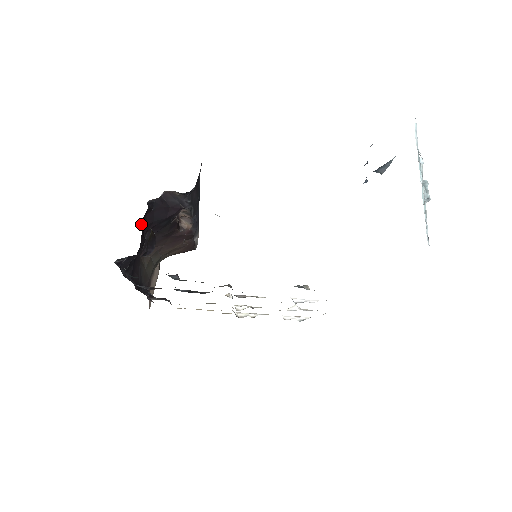
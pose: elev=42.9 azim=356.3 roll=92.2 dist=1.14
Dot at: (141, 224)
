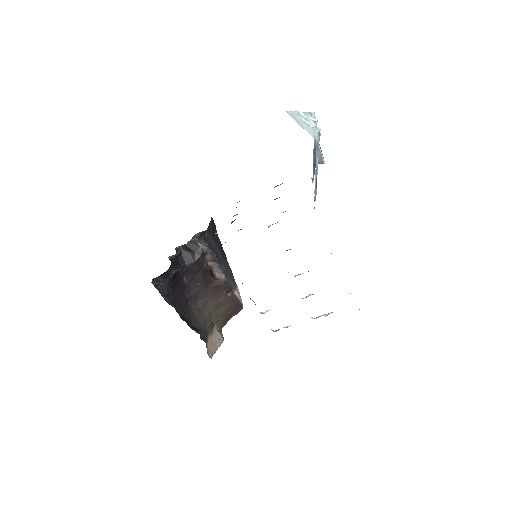
Dot at: occluded
